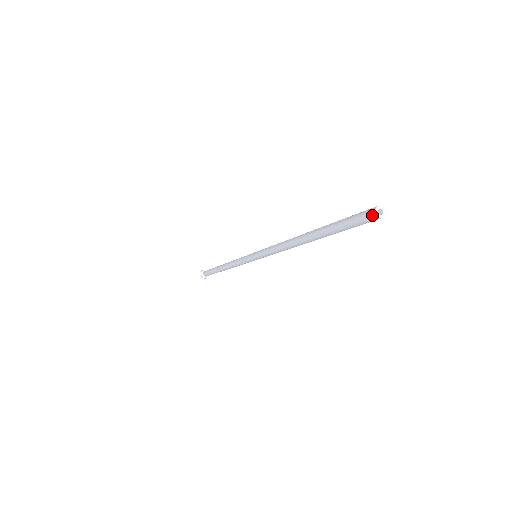
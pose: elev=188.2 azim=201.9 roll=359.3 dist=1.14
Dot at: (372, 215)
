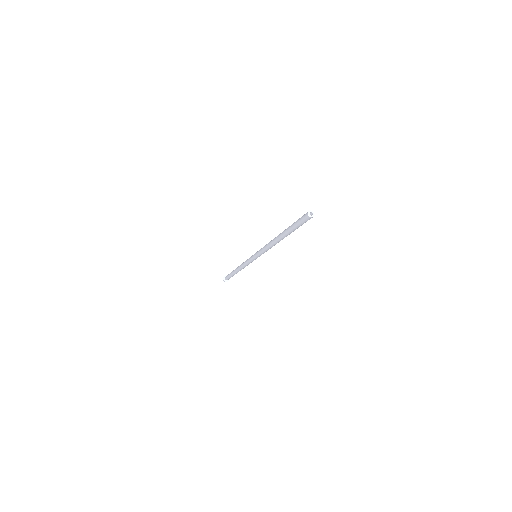
Dot at: (307, 216)
